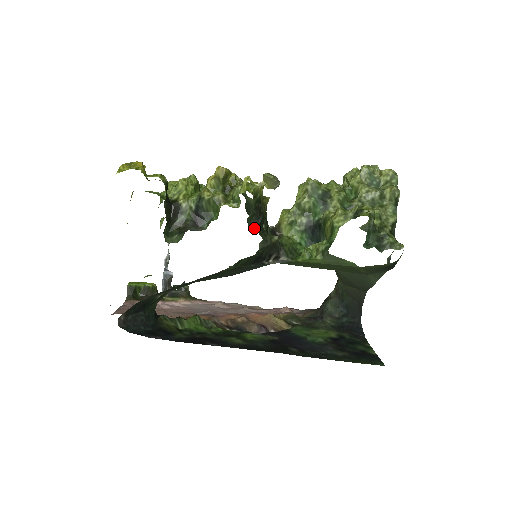
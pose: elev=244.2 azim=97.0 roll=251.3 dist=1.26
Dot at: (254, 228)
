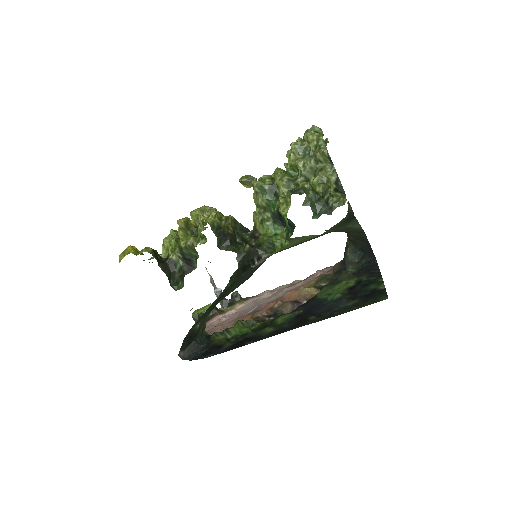
Dot at: (227, 249)
